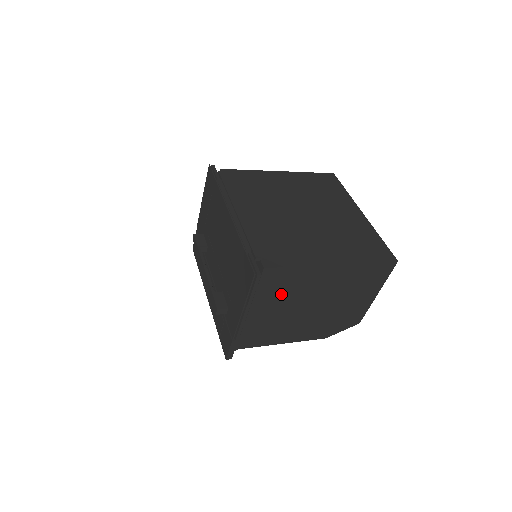
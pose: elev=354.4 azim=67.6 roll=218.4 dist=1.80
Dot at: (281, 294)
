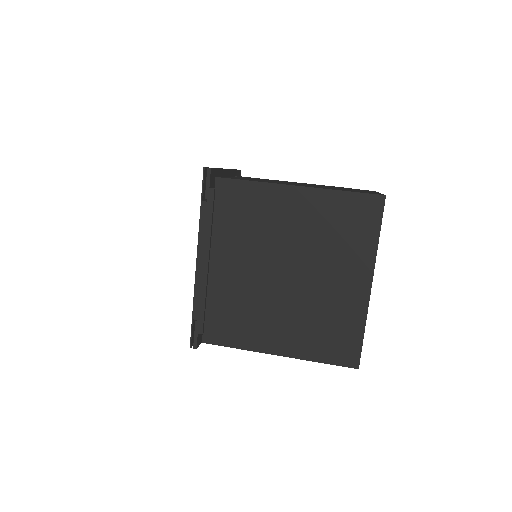
Dot at: occluded
